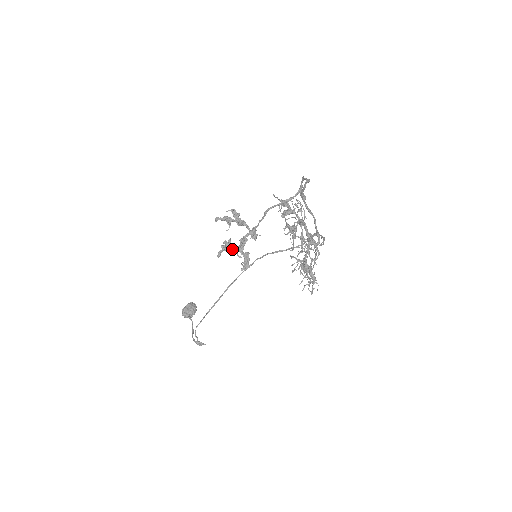
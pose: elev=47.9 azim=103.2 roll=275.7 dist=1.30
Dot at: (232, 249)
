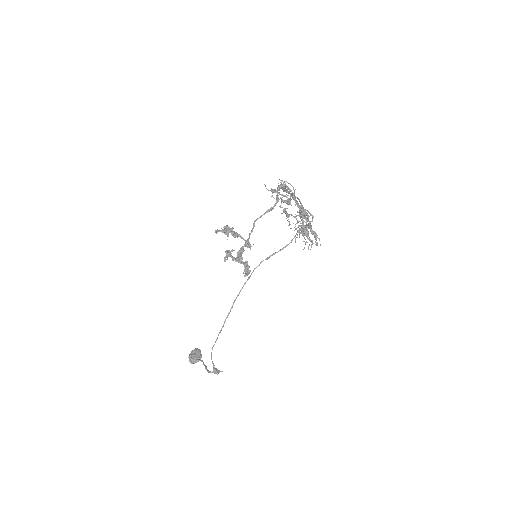
Dot at: (233, 259)
